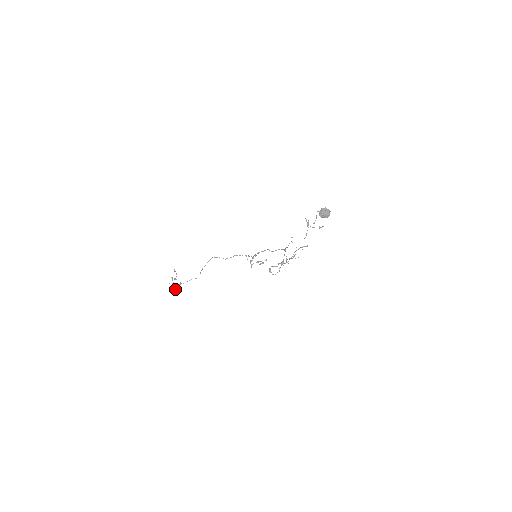
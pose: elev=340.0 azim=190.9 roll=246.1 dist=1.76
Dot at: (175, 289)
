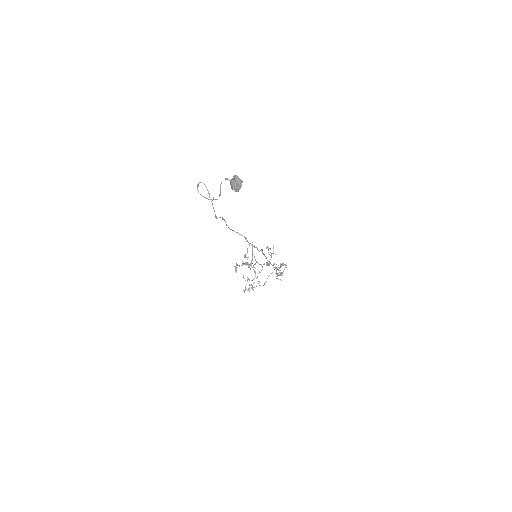
Dot at: (245, 290)
